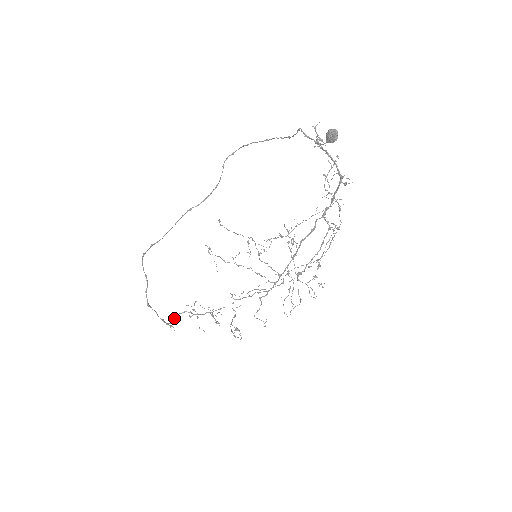
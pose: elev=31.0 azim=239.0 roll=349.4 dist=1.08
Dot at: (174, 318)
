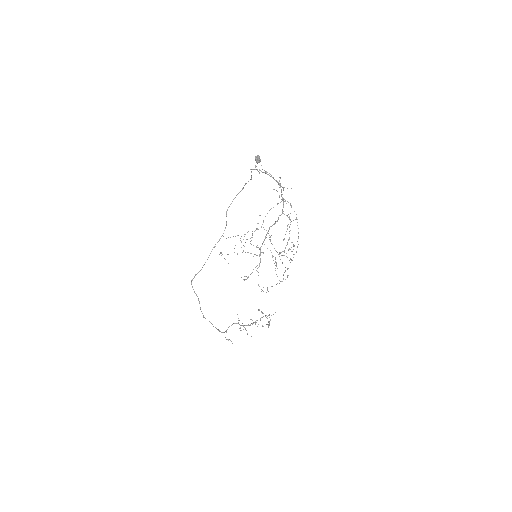
Dot at: (227, 329)
